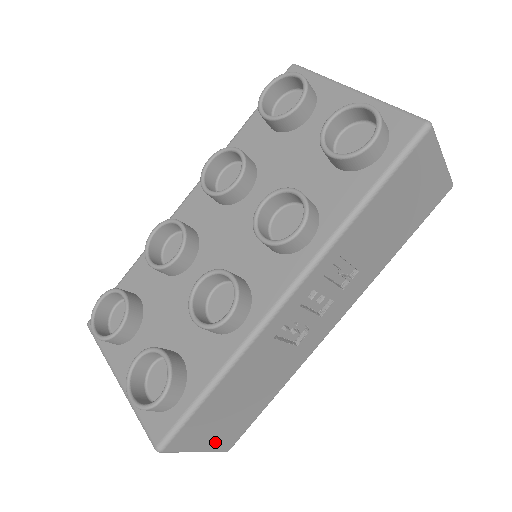
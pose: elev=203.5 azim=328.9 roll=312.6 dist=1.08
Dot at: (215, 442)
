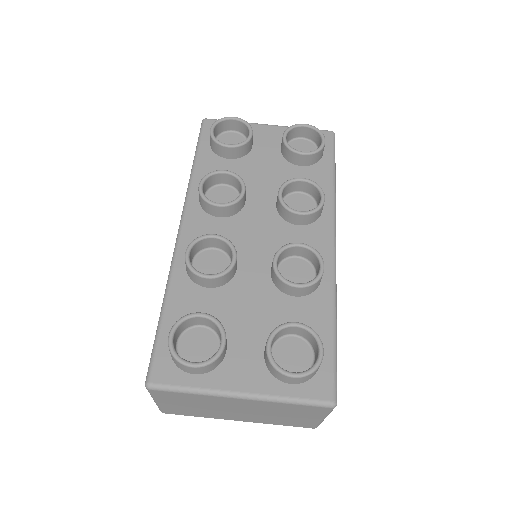
Dot at: occluded
